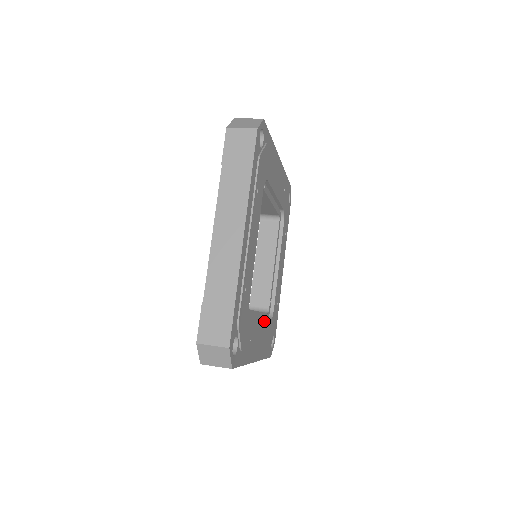
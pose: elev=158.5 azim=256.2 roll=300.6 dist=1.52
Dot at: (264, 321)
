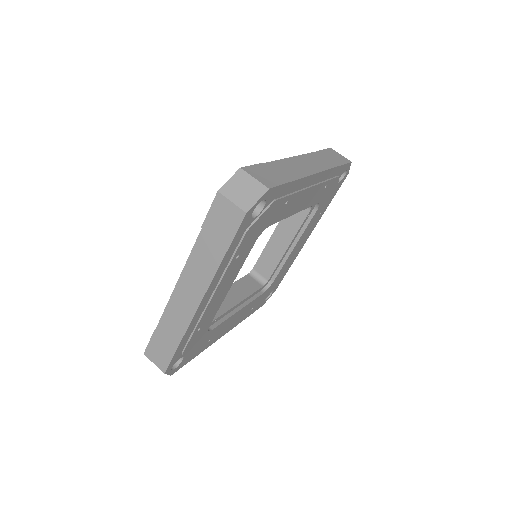
Dot at: (247, 305)
